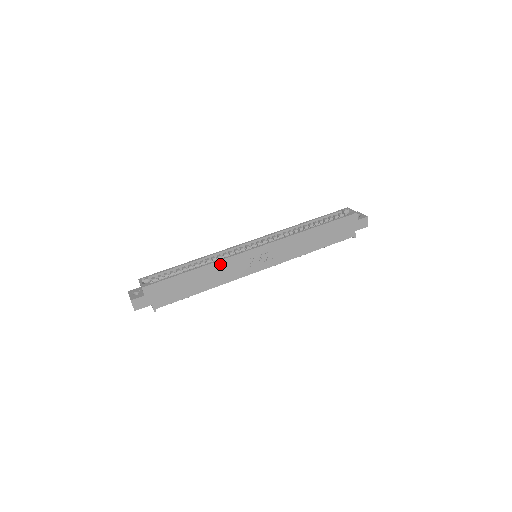
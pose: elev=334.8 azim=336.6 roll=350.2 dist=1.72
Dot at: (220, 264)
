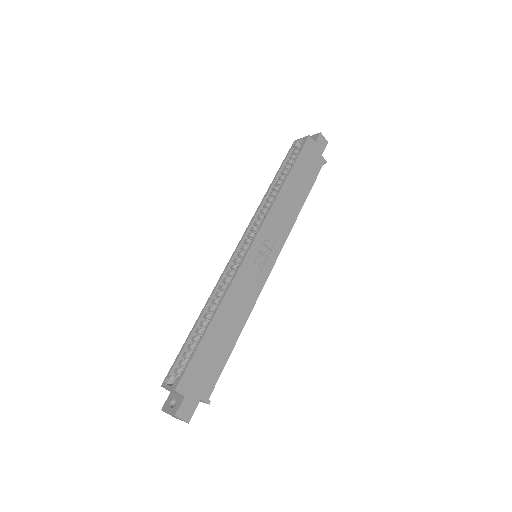
Dot at: (231, 293)
